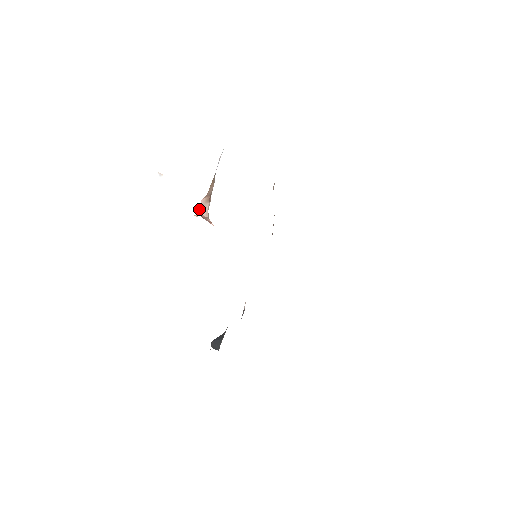
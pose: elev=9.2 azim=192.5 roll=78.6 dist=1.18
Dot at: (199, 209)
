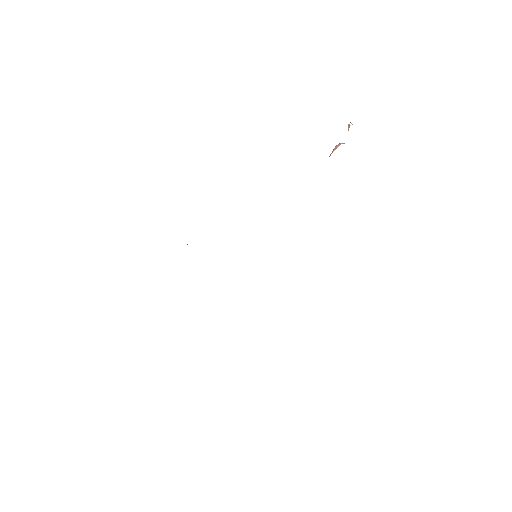
Dot at: occluded
